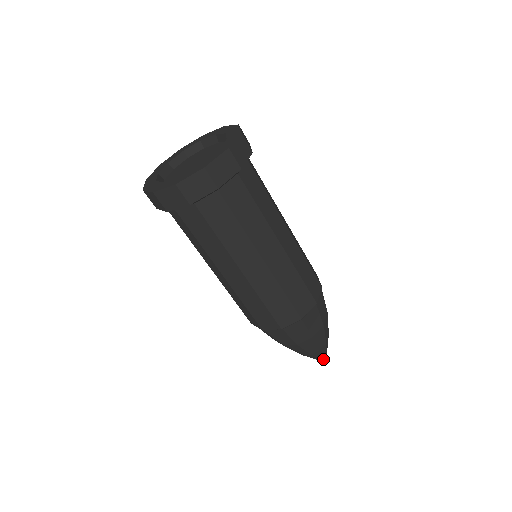
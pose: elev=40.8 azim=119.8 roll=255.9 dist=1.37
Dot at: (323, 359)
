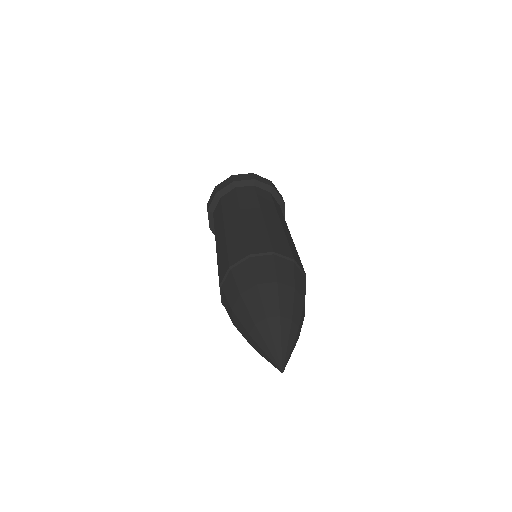
Dot at: (280, 356)
